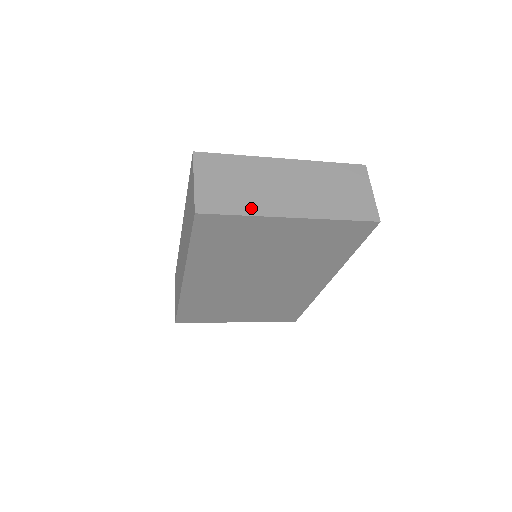
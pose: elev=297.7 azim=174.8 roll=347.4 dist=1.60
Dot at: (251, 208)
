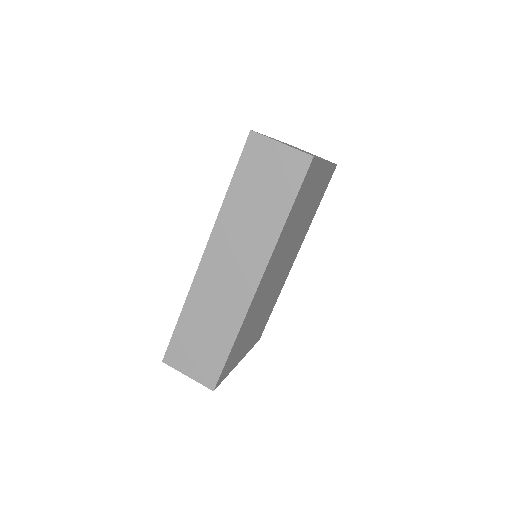
Dot at: occluded
